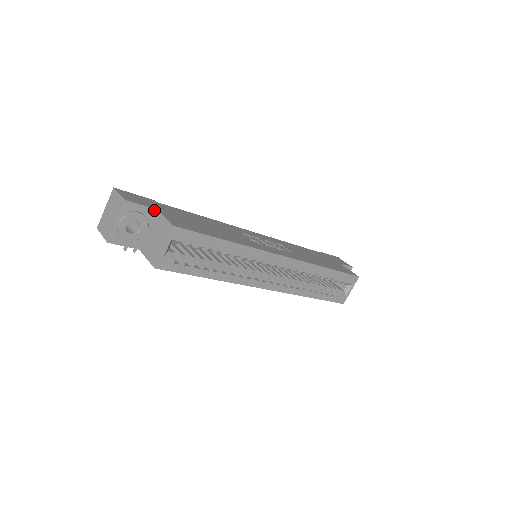
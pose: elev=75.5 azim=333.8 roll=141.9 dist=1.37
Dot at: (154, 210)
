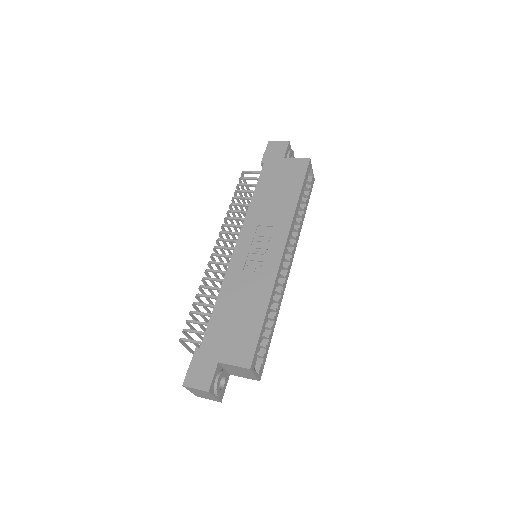
Dot at: (218, 365)
